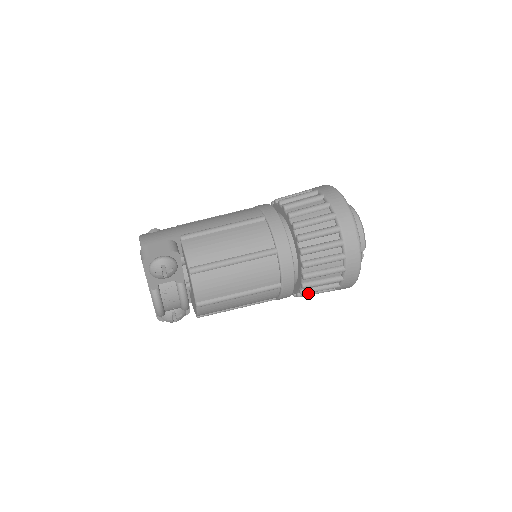
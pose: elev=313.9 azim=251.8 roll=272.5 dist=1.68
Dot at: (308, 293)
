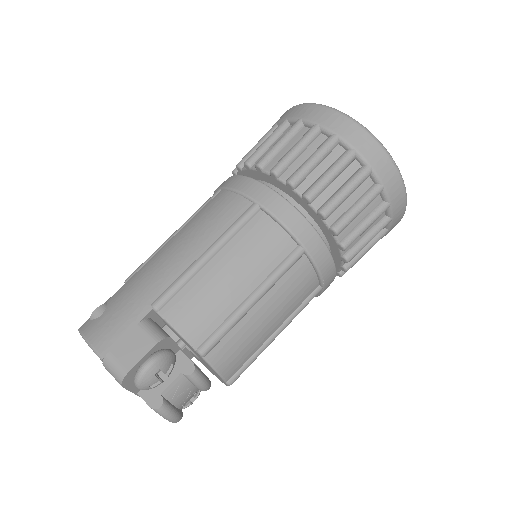
Dot at: occluded
